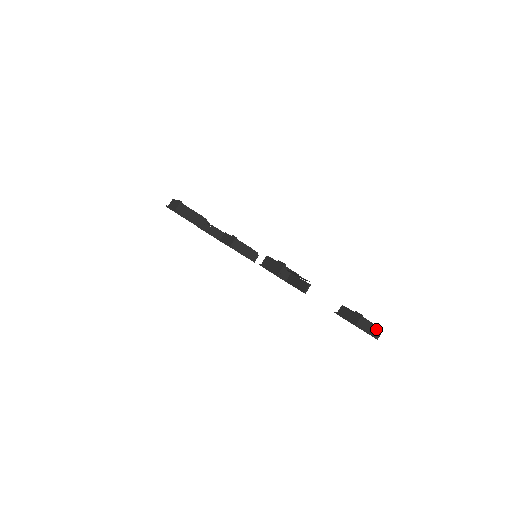
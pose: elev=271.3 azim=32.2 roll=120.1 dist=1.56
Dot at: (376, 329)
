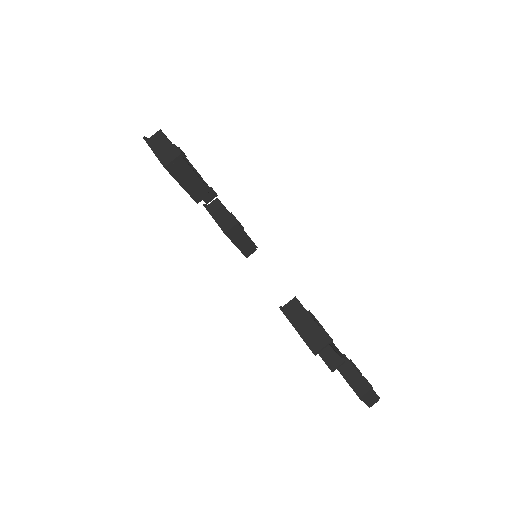
Dot at: (375, 399)
